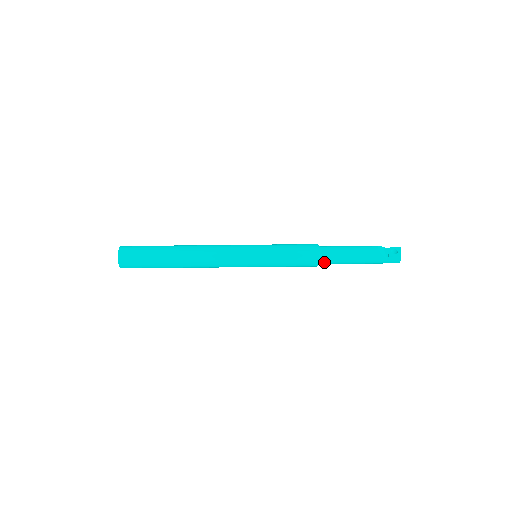
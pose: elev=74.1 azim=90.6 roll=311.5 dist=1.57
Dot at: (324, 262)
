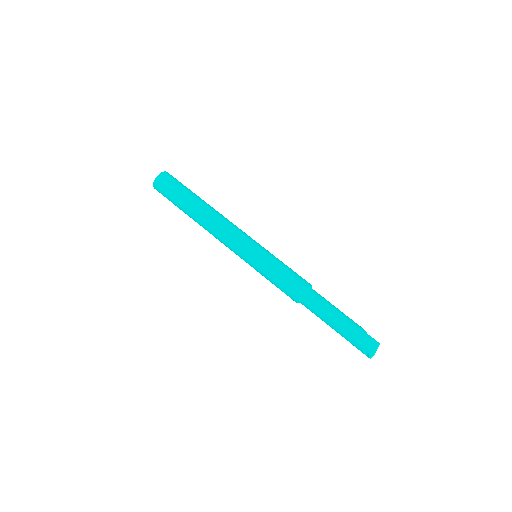
Dot at: (312, 293)
